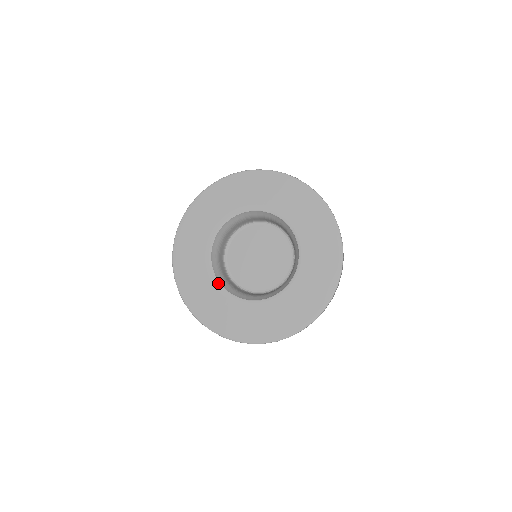
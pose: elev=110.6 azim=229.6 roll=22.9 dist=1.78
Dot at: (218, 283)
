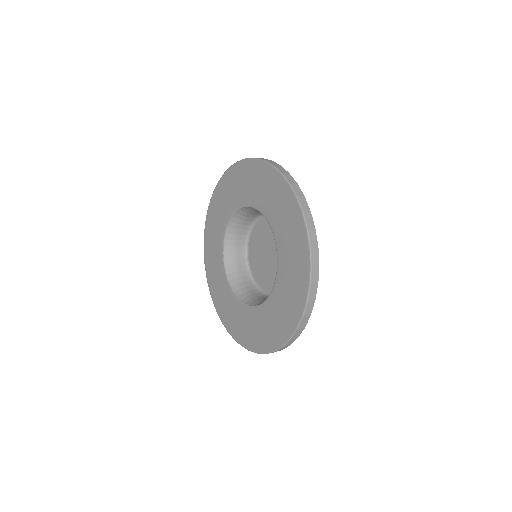
Dot at: (228, 283)
